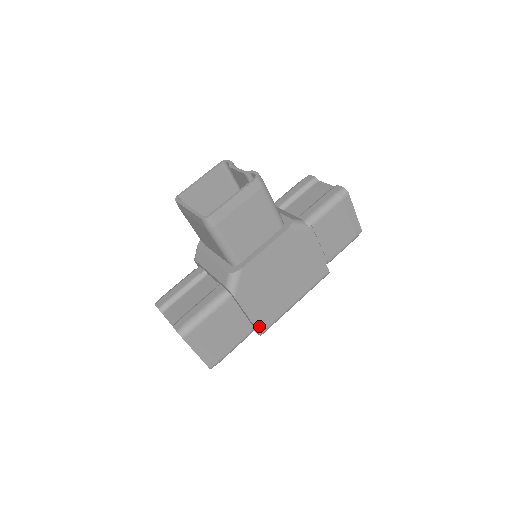
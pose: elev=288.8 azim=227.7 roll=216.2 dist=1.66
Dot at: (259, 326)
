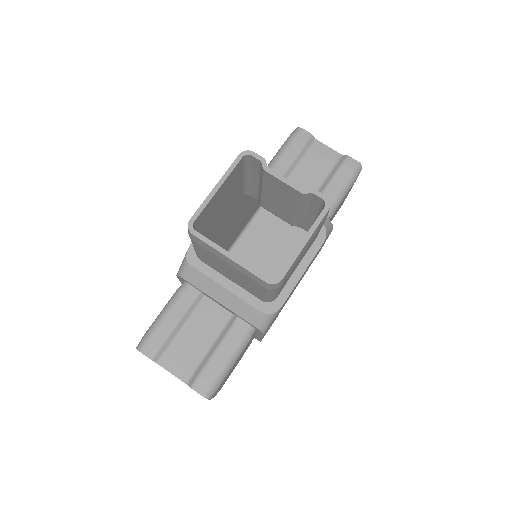
Dot at: occluded
